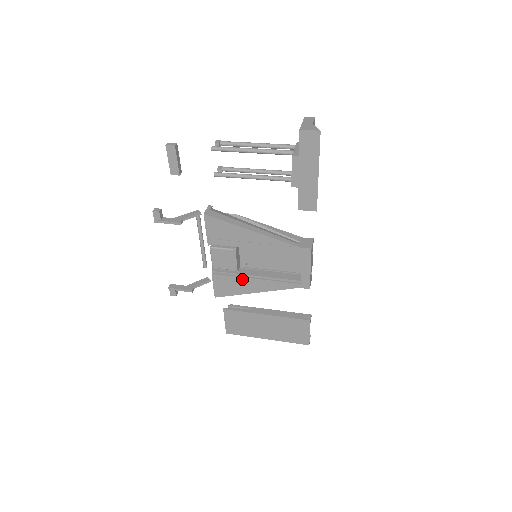
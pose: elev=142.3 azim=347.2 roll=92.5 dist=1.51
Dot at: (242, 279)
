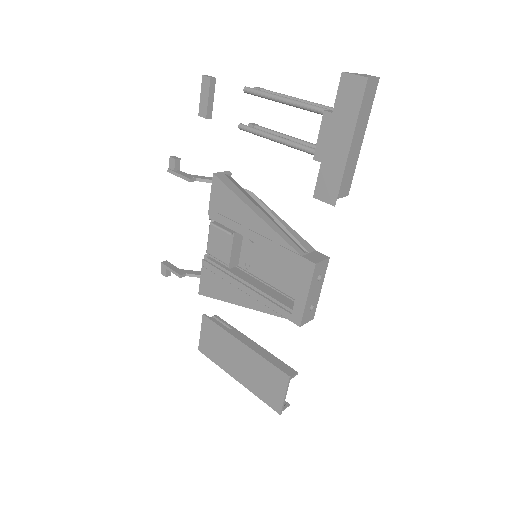
Dot at: (230, 279)
